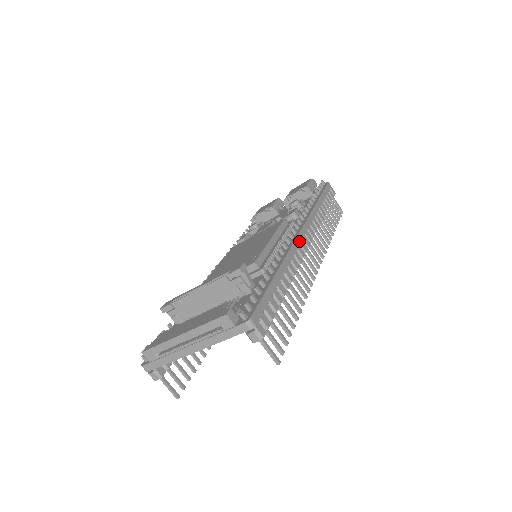
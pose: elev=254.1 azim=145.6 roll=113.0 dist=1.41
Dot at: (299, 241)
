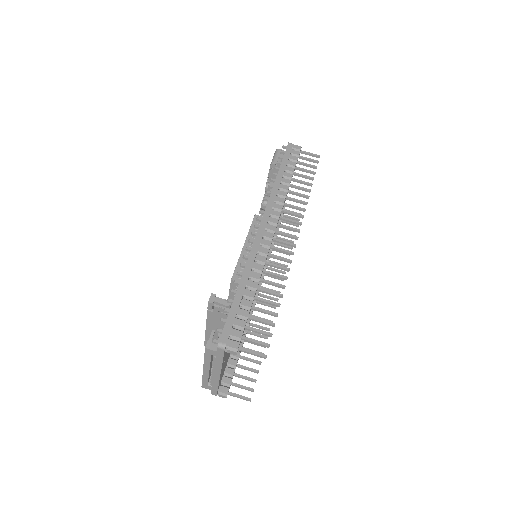
Dot at: (261, 235)
